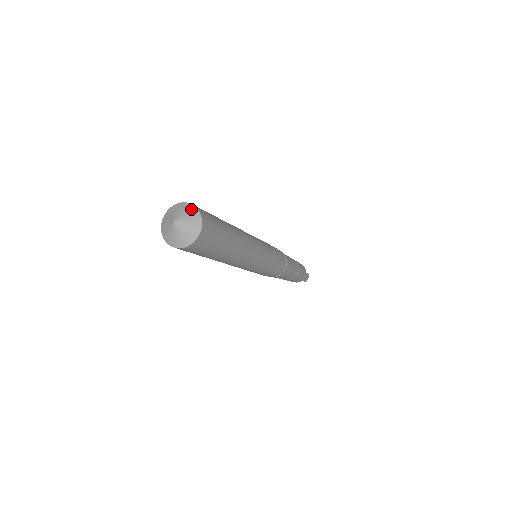
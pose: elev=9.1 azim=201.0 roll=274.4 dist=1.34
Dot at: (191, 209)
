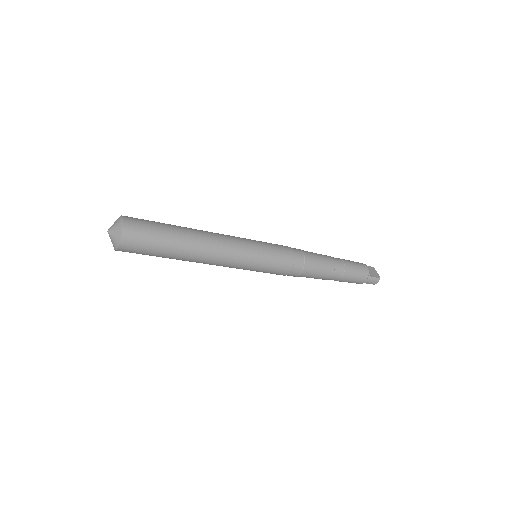
Dot at: (120, 223)
